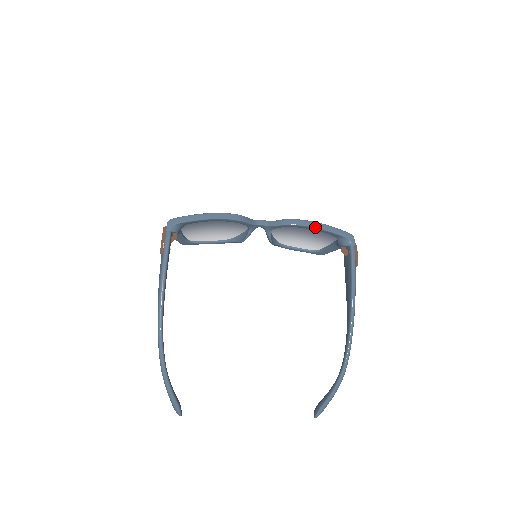
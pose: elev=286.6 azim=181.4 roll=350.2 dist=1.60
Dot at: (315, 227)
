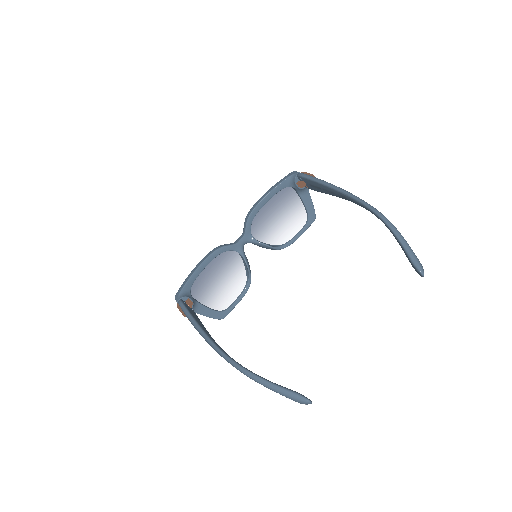
Dot at: (265, 196)
